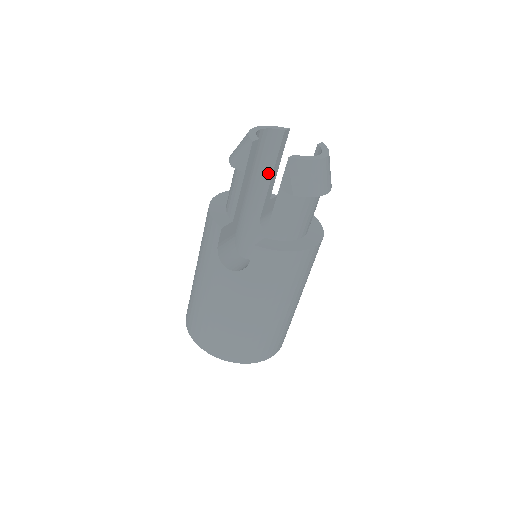
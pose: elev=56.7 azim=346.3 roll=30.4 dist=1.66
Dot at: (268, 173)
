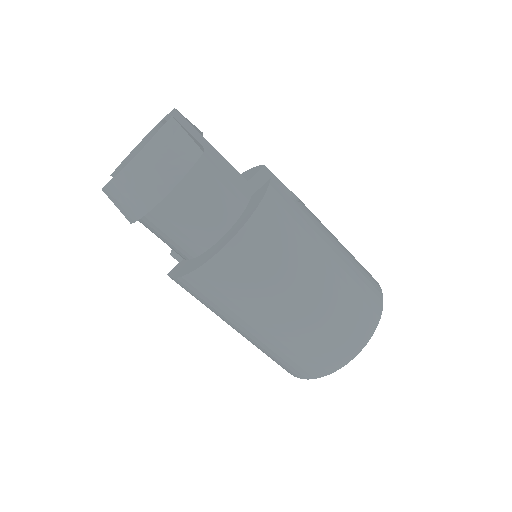
Dot at: occluded
